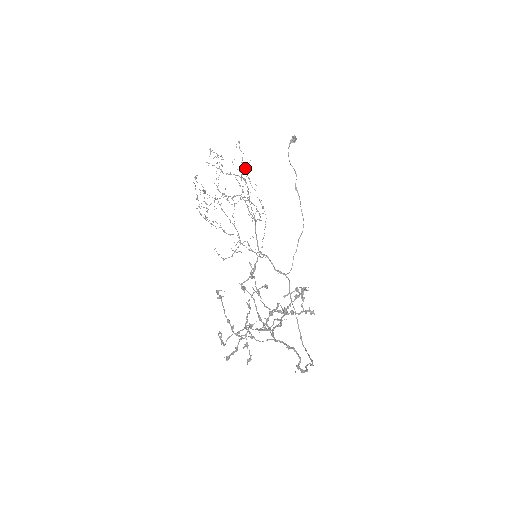
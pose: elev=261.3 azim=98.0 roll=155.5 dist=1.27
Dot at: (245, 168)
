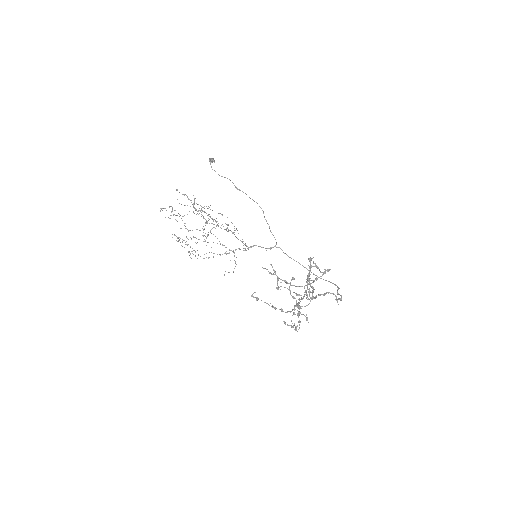
Dot at: occluded
